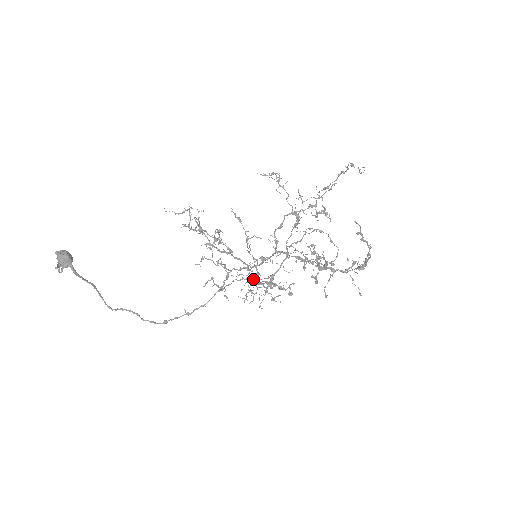
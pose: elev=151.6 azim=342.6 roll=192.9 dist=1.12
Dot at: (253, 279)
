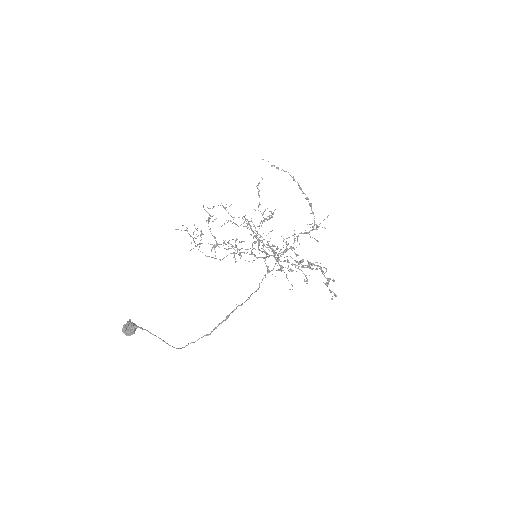
Dot at: (269, 272)
